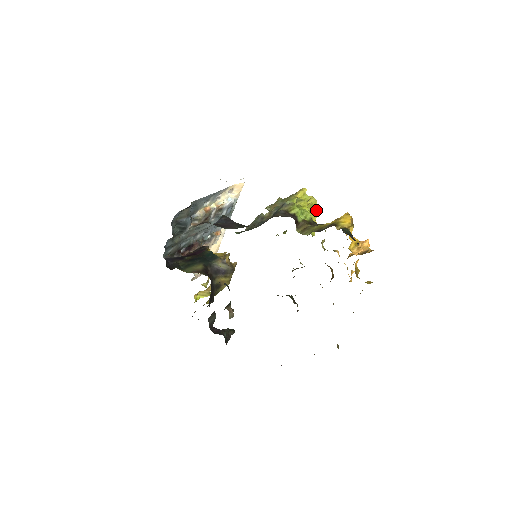
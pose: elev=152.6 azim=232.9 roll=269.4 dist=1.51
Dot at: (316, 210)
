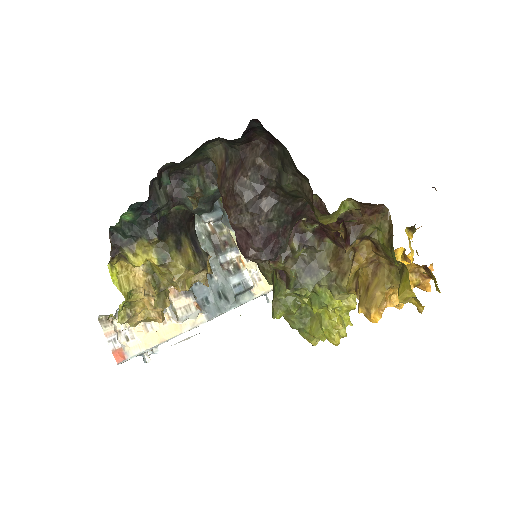
Dot at: occluded
